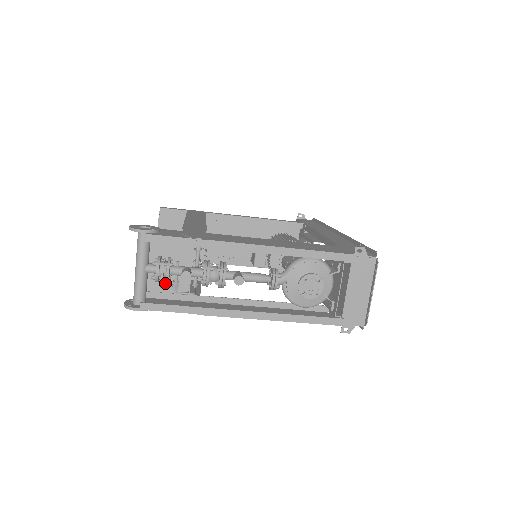
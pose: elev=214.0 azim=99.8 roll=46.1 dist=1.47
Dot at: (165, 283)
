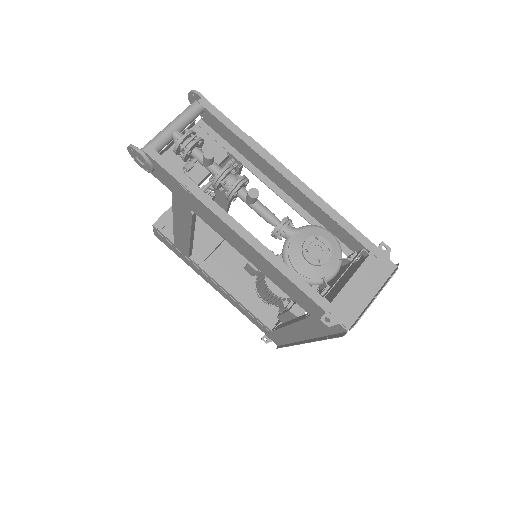
Dot at: occluded
